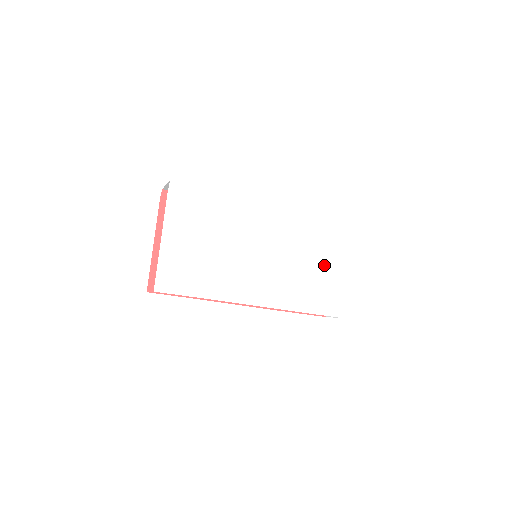
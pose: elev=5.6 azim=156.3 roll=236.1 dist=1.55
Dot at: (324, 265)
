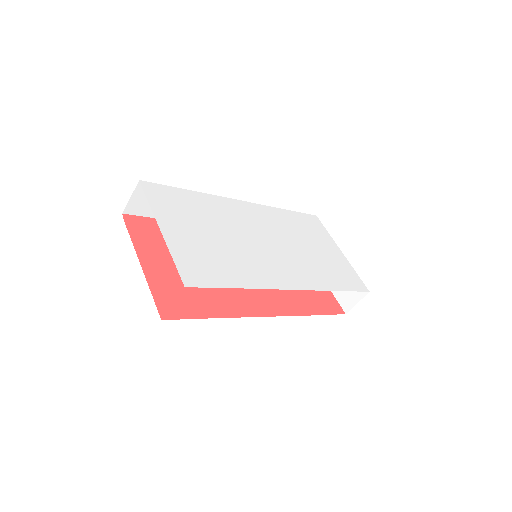
Dot at: (321, 248)
